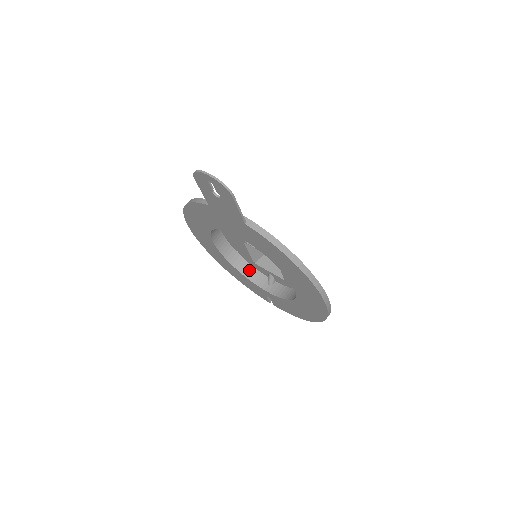
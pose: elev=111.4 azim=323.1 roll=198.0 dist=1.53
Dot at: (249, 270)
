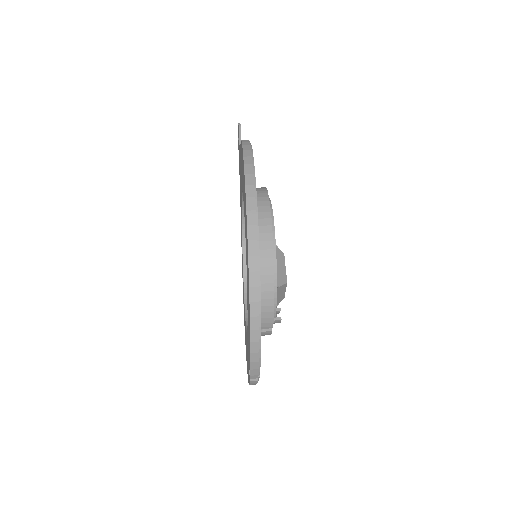
Dot at: occluded
